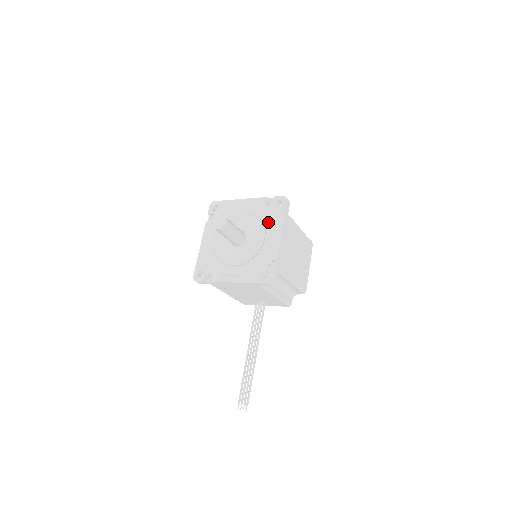
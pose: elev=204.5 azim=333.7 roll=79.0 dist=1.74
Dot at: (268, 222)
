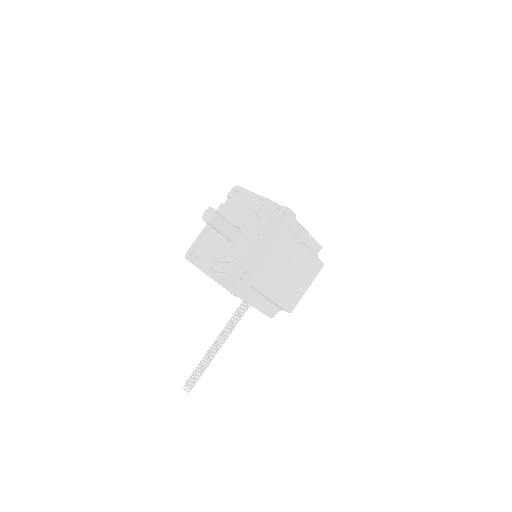
Dot at: (263, 231)
